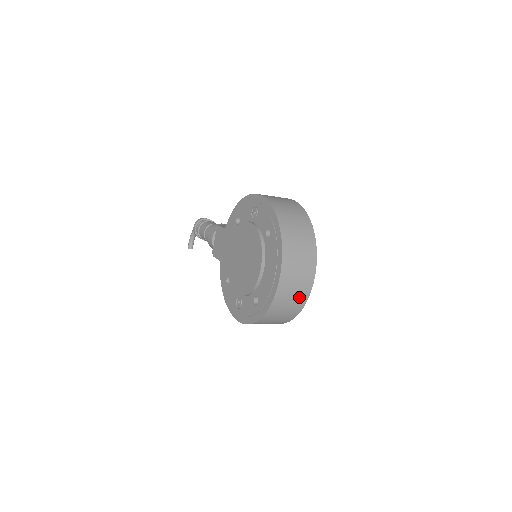
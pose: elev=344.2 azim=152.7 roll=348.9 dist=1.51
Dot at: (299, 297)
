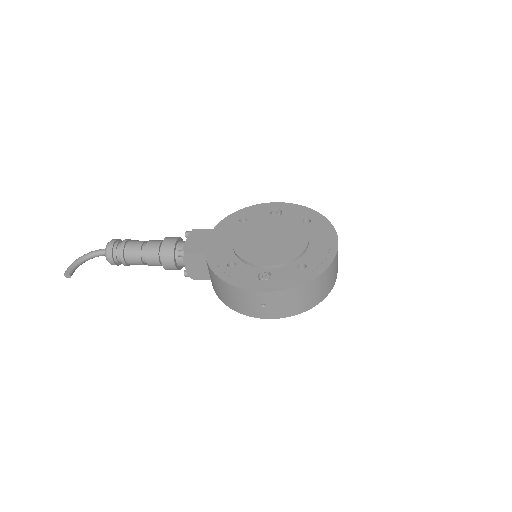
Dot at: (334, 277)
